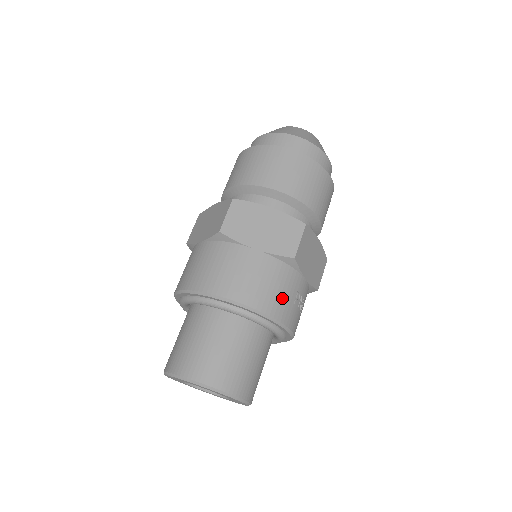
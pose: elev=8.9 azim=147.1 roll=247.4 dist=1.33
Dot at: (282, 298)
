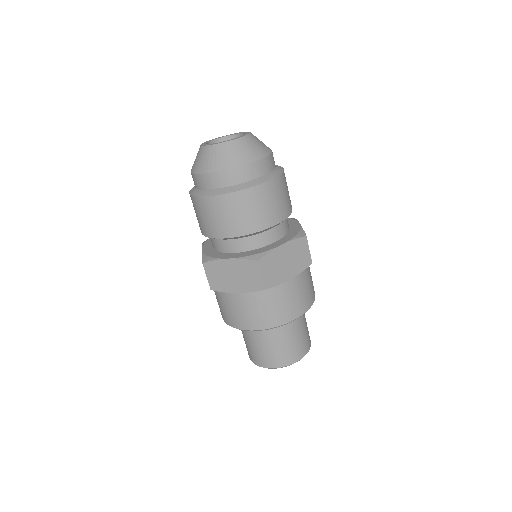
Dot at: (311, 287)
